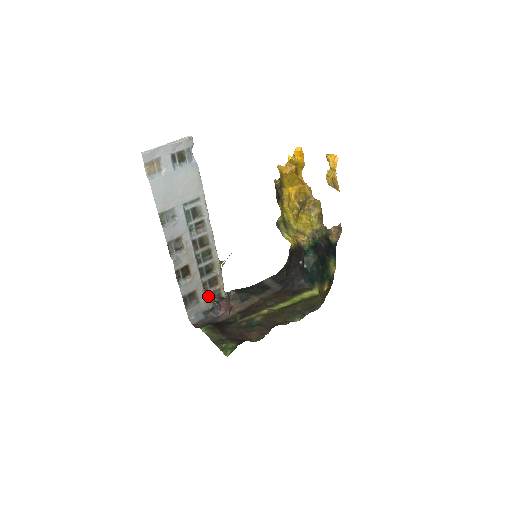
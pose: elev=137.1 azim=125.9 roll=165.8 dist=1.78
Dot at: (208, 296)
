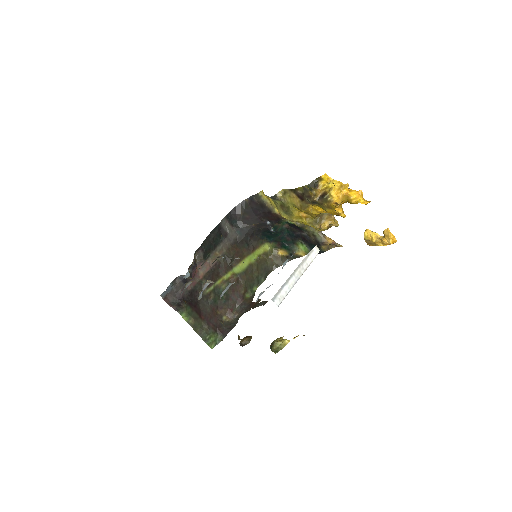
Dot at: (187, 275)
